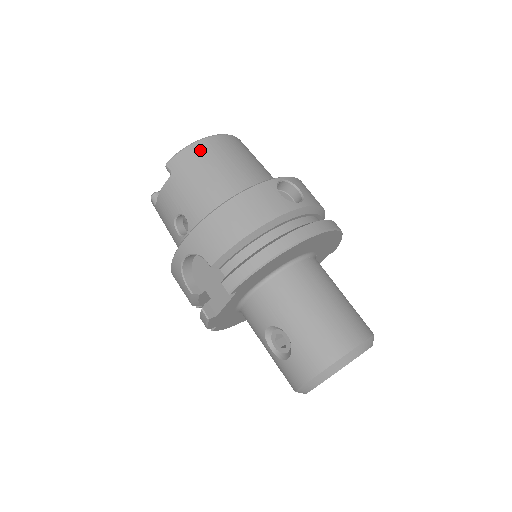
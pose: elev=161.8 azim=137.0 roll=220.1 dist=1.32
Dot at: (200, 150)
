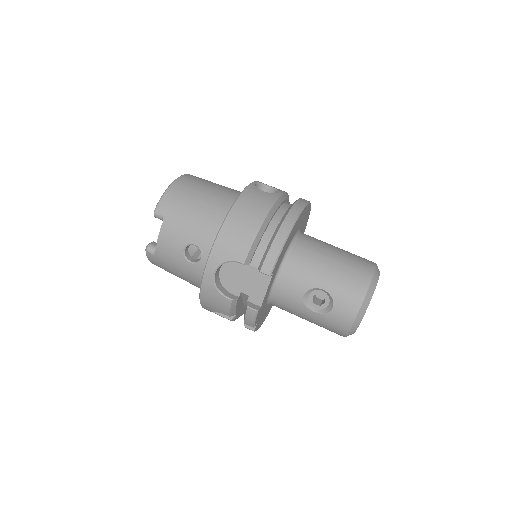
Dot at: (178, 190)
